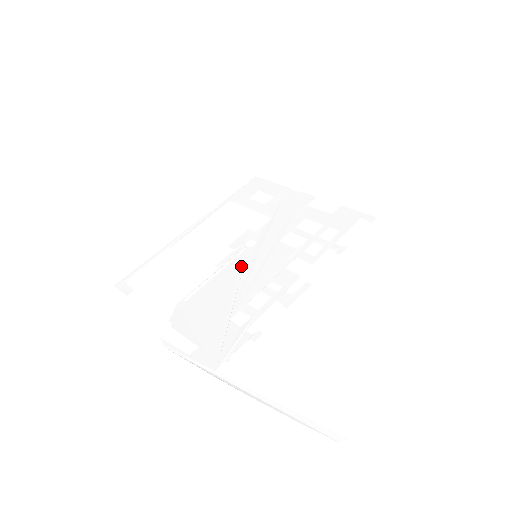
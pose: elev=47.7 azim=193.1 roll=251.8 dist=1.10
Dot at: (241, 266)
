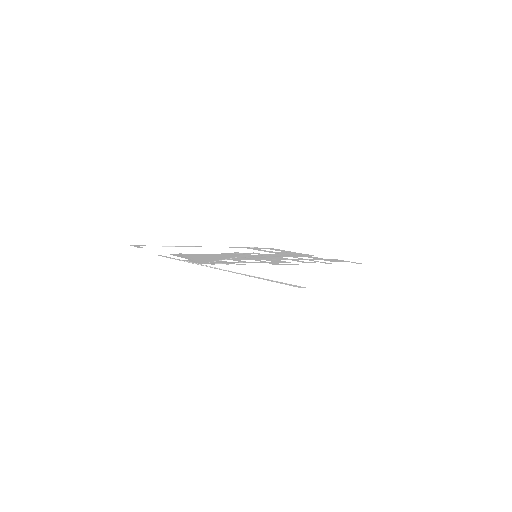
Dot at: (242, 255)
